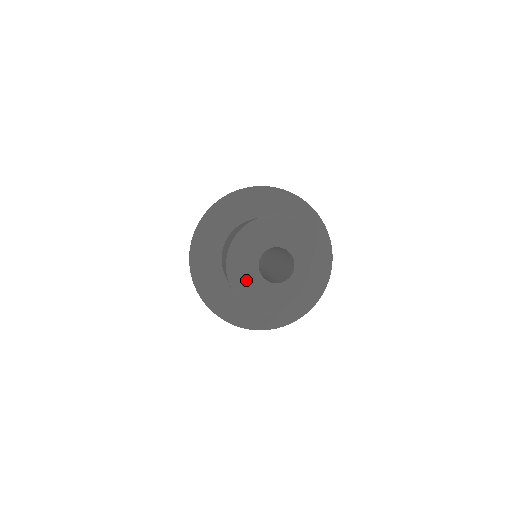
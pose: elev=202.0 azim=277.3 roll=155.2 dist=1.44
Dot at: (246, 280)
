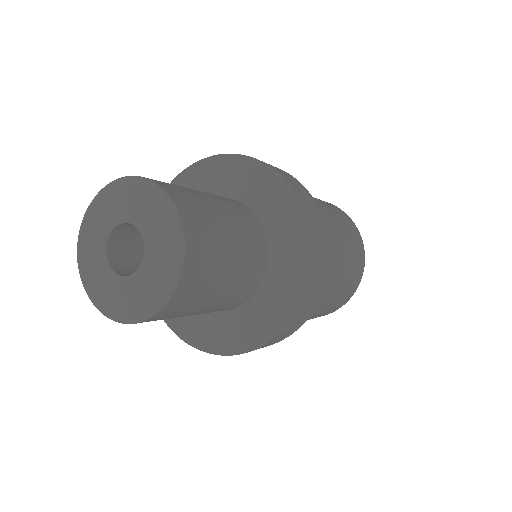
Dot at: (91, 258)
